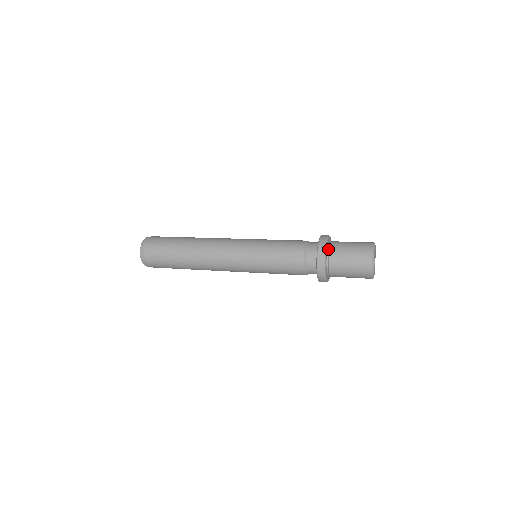
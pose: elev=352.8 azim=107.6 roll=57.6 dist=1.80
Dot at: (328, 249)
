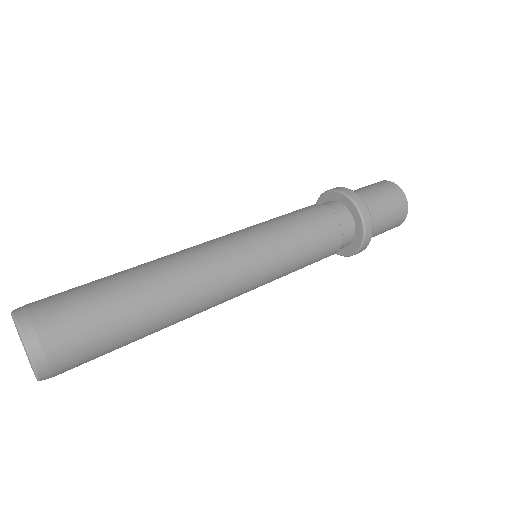
Dot at: occluded
